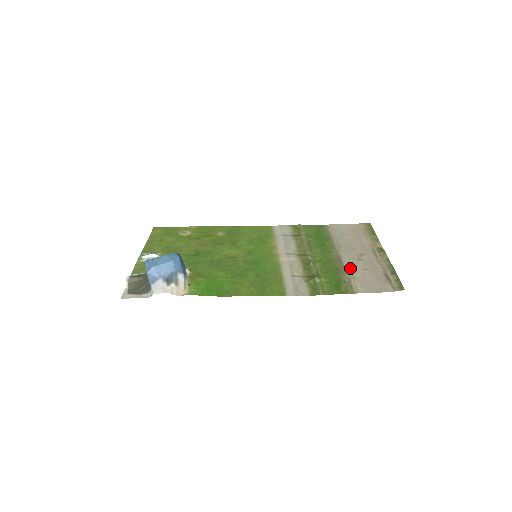
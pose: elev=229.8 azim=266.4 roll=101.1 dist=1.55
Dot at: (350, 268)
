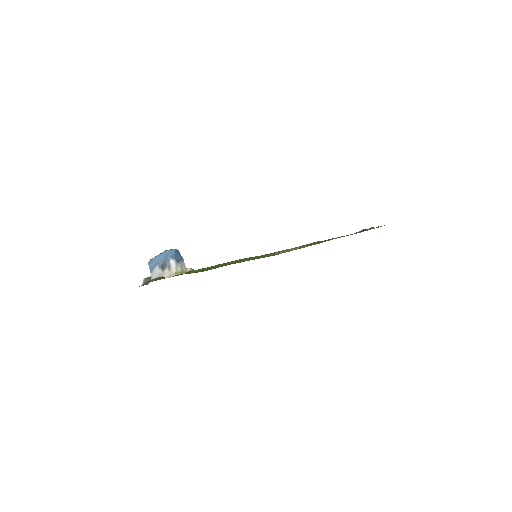
Dot at: occluded
